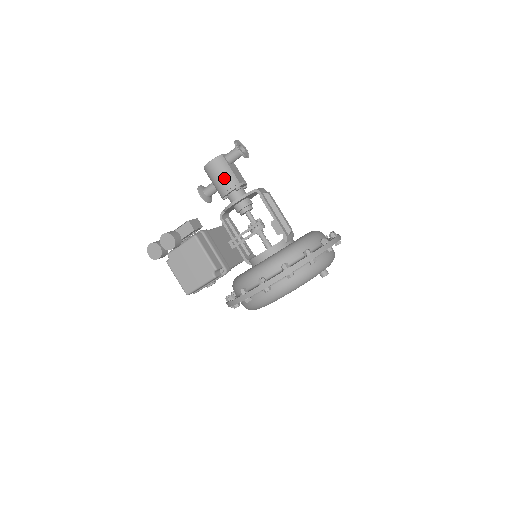
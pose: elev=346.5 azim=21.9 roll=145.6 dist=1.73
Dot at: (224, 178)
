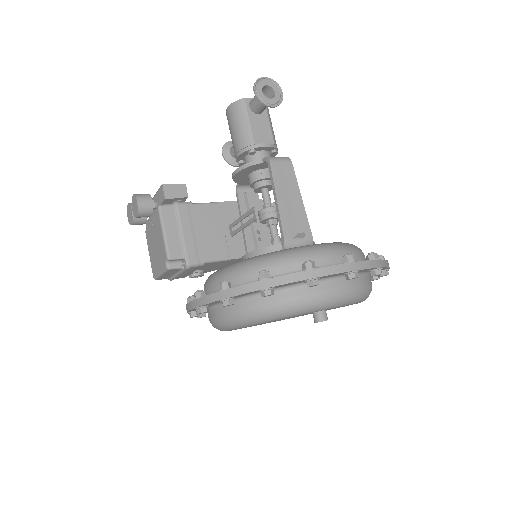
Dot at: (237, 133)
